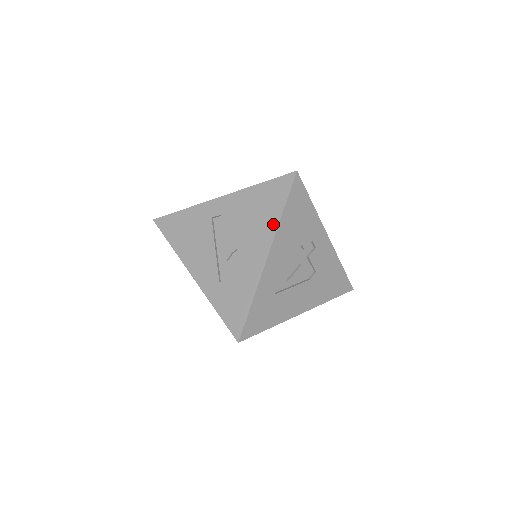
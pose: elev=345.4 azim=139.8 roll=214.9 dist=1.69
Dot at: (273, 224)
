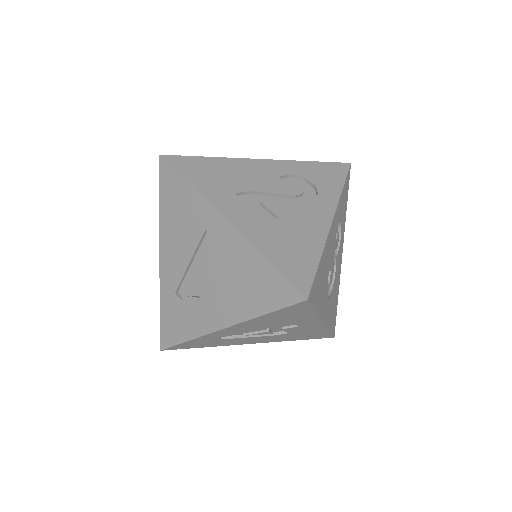
Dot at: (246, 313)
